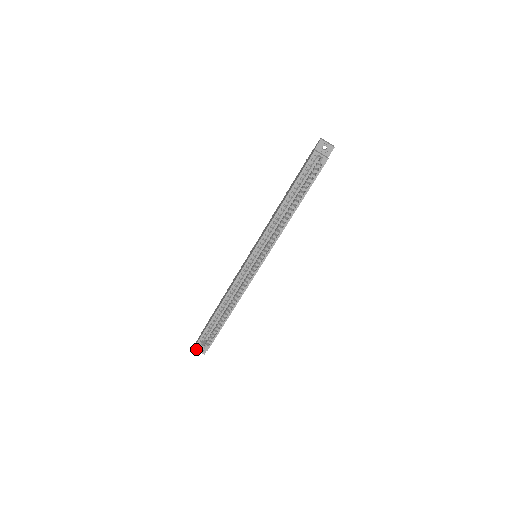
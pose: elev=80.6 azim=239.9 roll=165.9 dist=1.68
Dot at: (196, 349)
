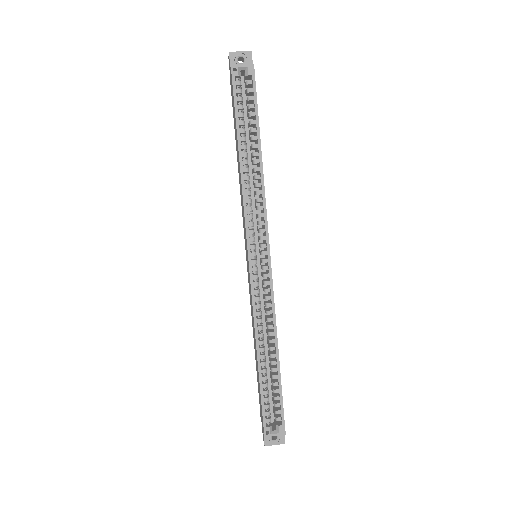
Dot at: (269, 444)
